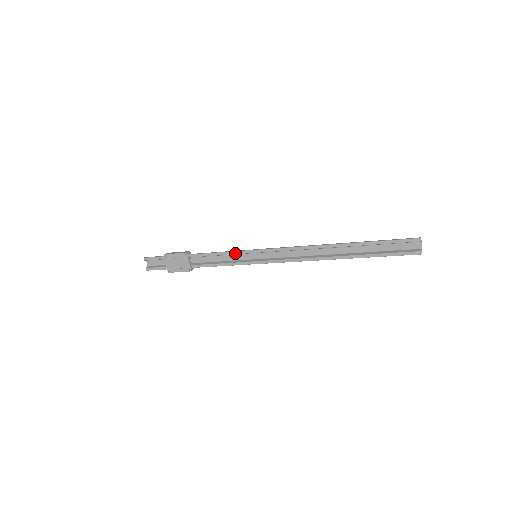
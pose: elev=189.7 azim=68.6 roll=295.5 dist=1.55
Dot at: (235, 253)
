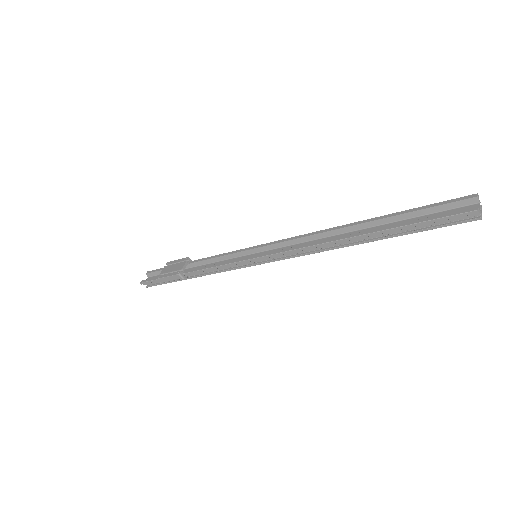
Dot at: (235, 252)
